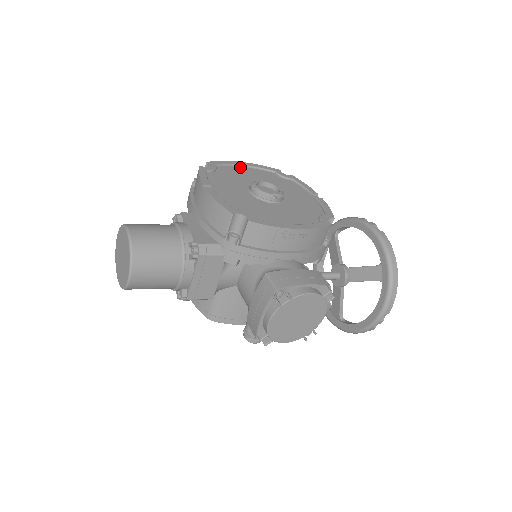
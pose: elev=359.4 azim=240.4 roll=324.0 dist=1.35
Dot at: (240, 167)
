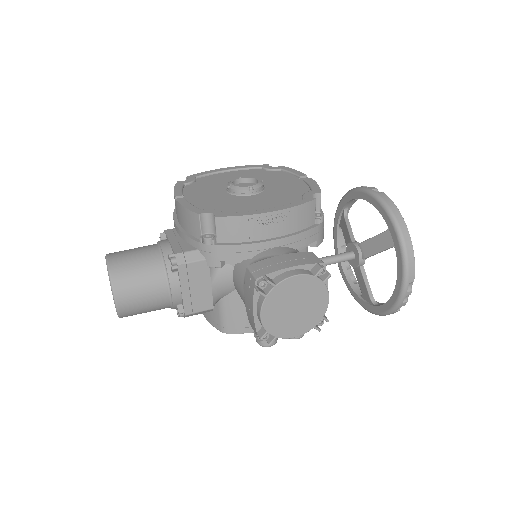
Dot at: (223, 173)
